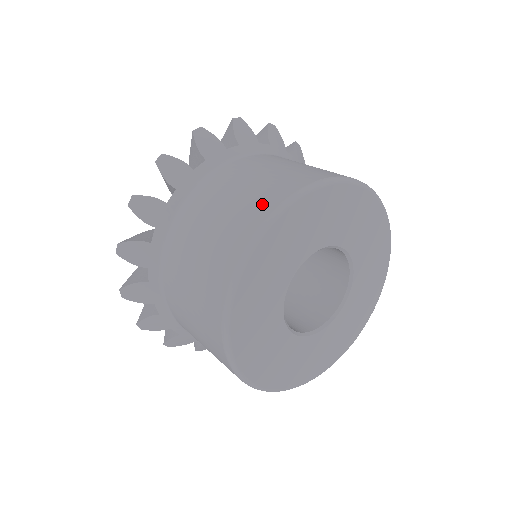
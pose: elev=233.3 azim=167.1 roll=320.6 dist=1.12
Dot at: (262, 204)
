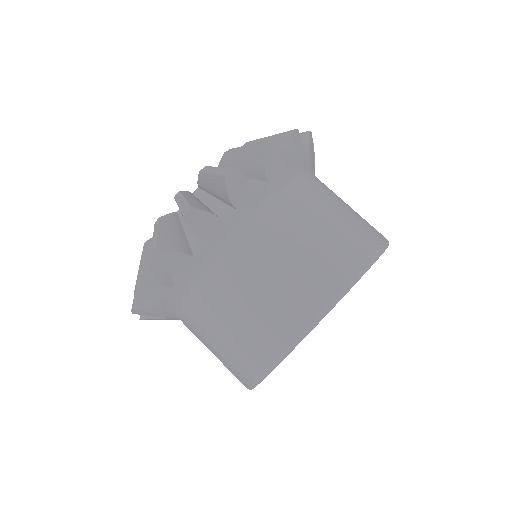
Dot at: (336, 270)
